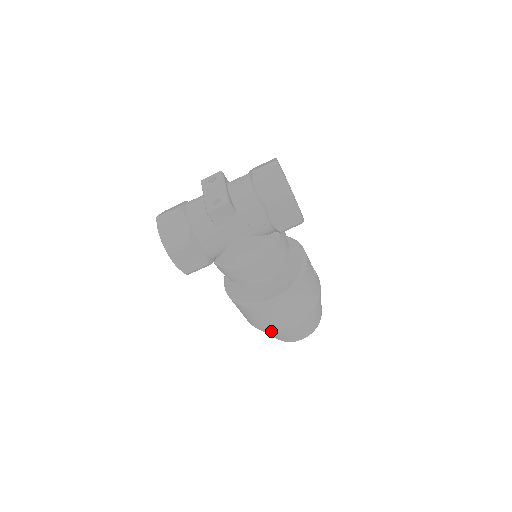
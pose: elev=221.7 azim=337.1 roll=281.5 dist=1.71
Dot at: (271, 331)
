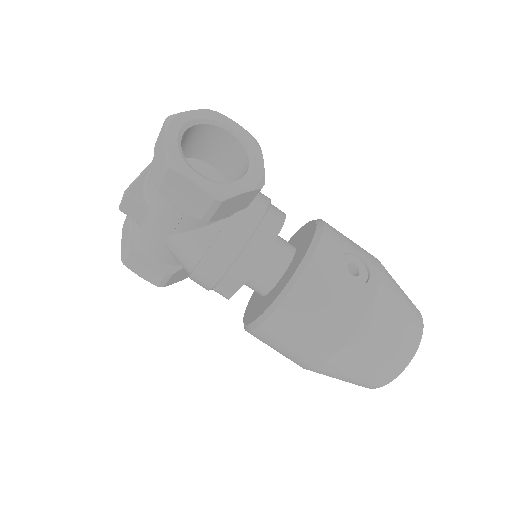
Dot at: (303, 368)
